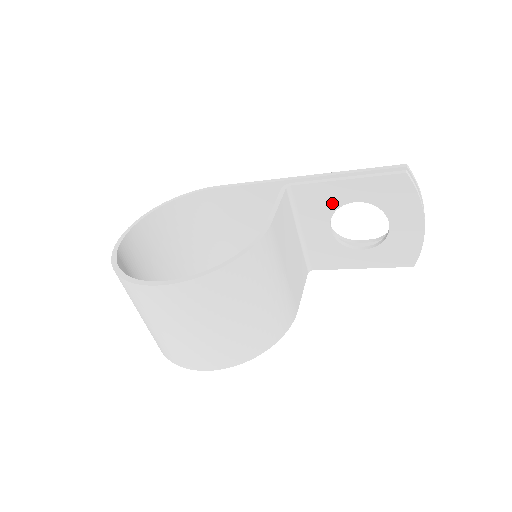
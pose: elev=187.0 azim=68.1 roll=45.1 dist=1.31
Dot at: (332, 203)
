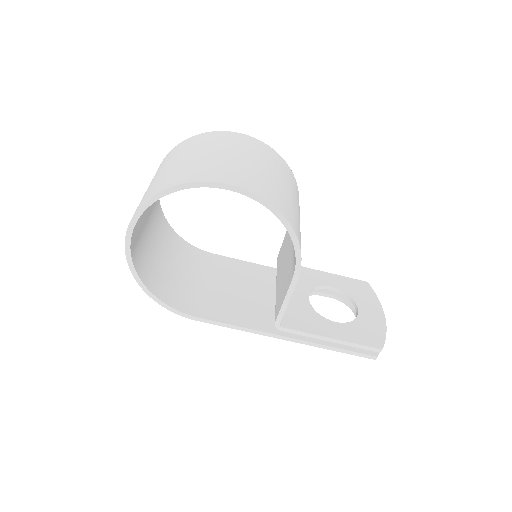
Dot at: (313, 282)
